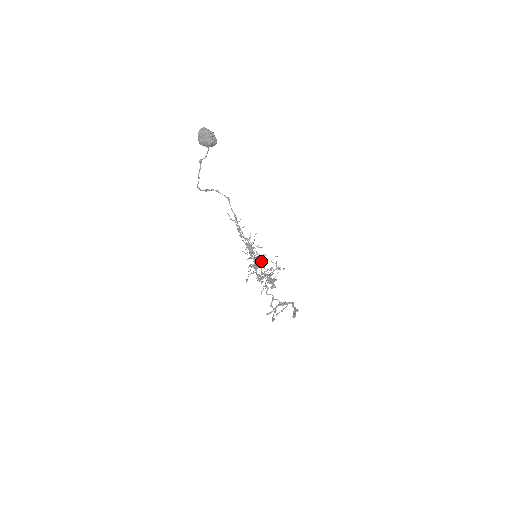
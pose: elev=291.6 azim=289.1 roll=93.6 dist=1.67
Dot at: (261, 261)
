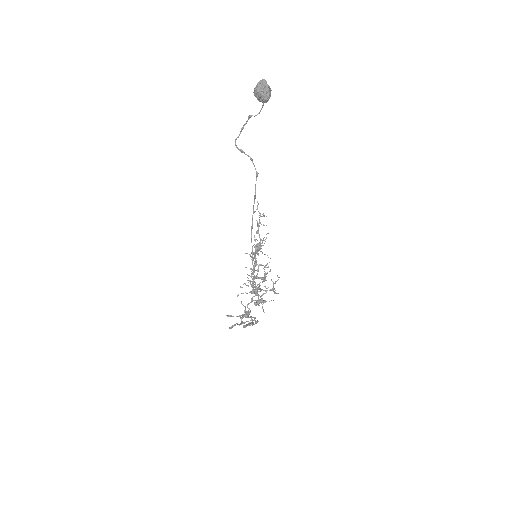
Dot at: (264, 275)
